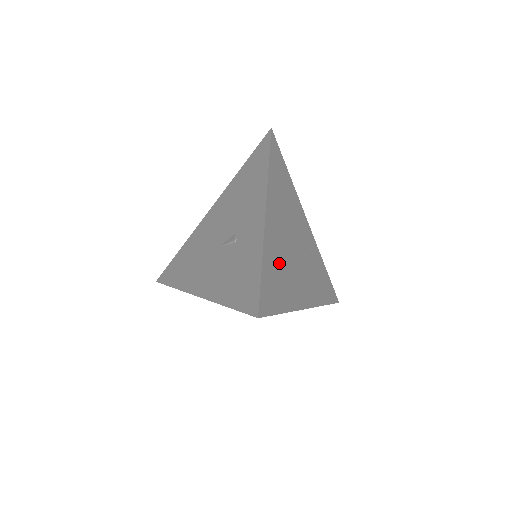
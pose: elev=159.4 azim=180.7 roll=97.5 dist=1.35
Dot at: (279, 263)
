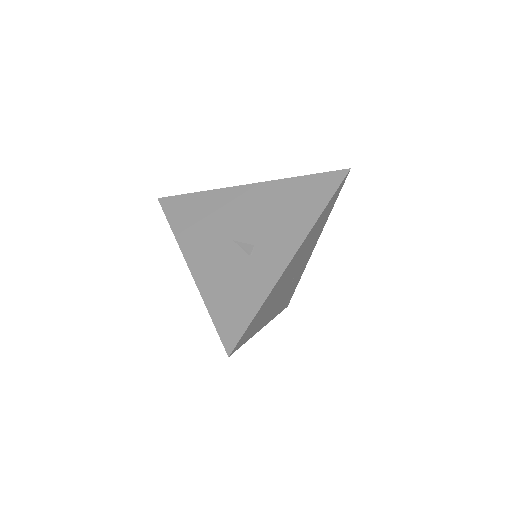
Dot at: (271, 300)
